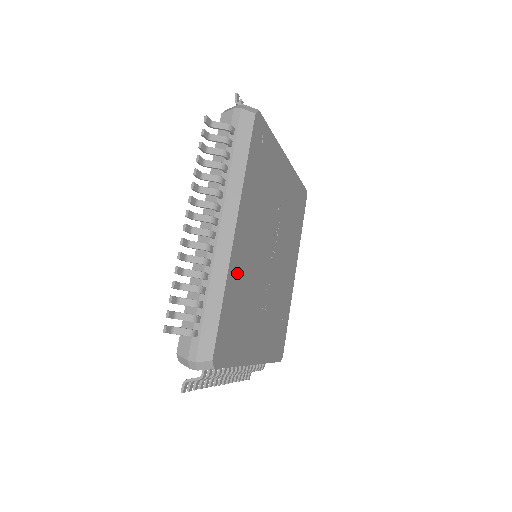
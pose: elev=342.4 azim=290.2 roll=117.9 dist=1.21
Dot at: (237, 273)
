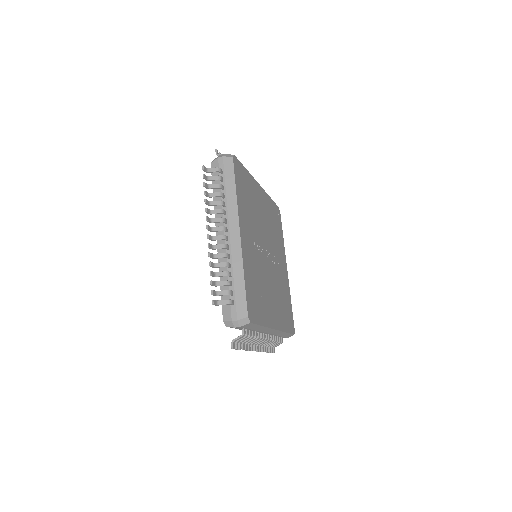
Dot at: (254, 190)
